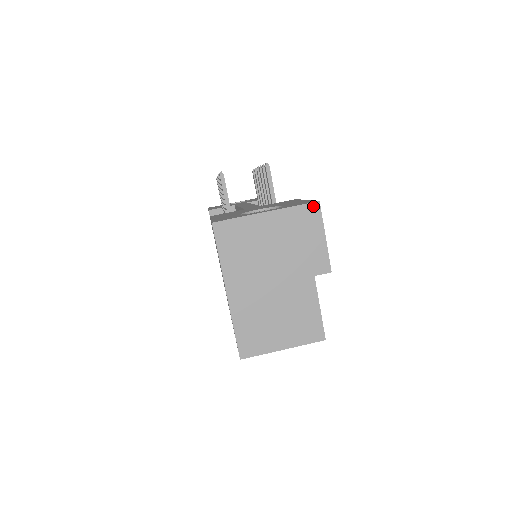
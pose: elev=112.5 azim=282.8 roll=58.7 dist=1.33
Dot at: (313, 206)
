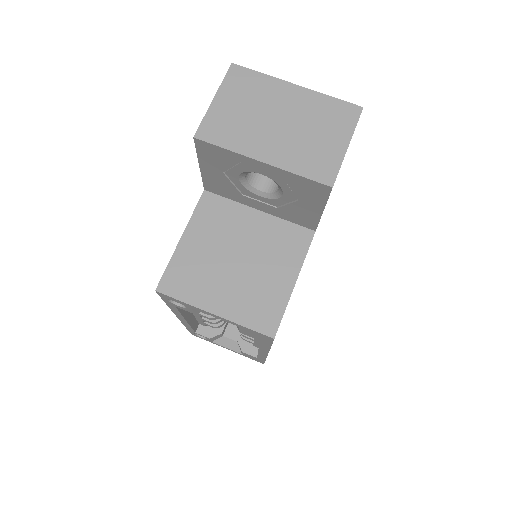
Dot at: (353, 108)
